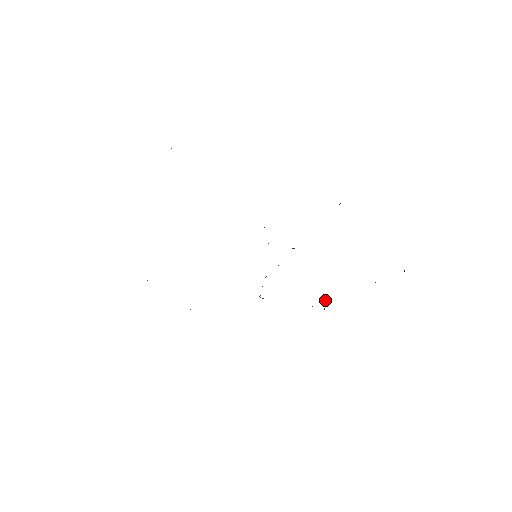
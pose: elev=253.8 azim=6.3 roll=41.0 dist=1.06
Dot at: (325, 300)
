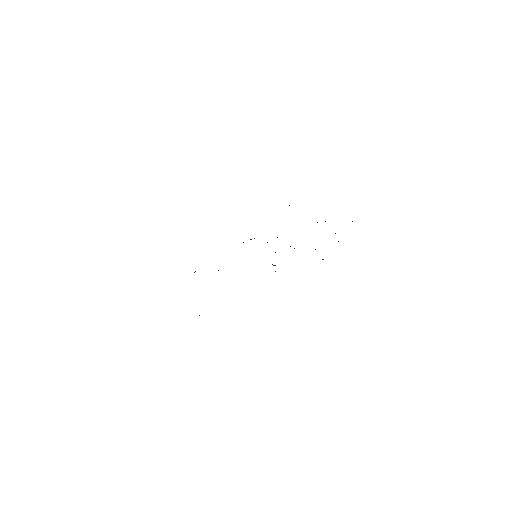
Dot at: occluded
